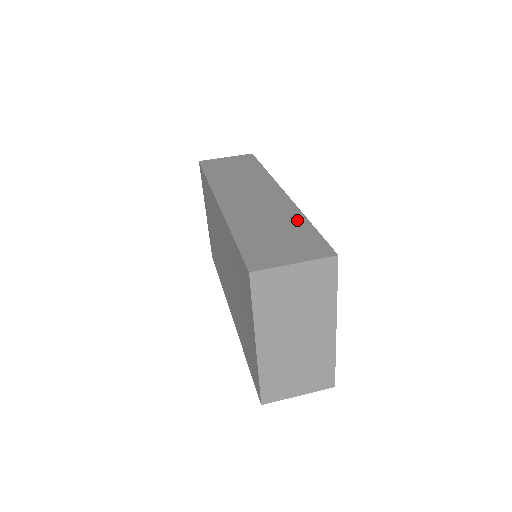
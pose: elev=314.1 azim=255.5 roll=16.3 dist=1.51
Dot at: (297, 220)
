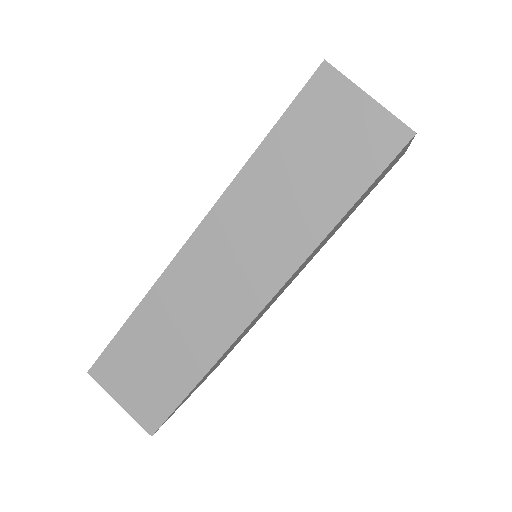
Dot at: (195, 366)
